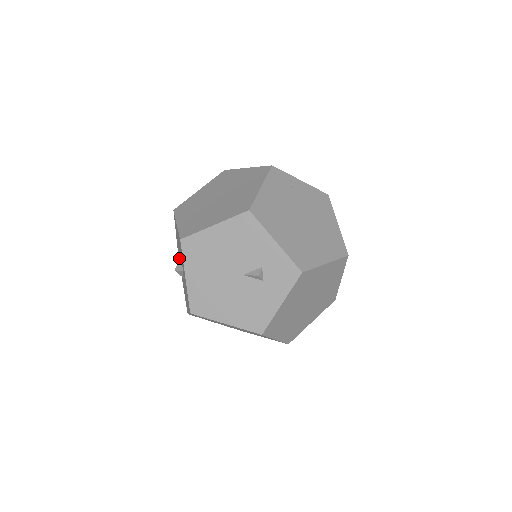
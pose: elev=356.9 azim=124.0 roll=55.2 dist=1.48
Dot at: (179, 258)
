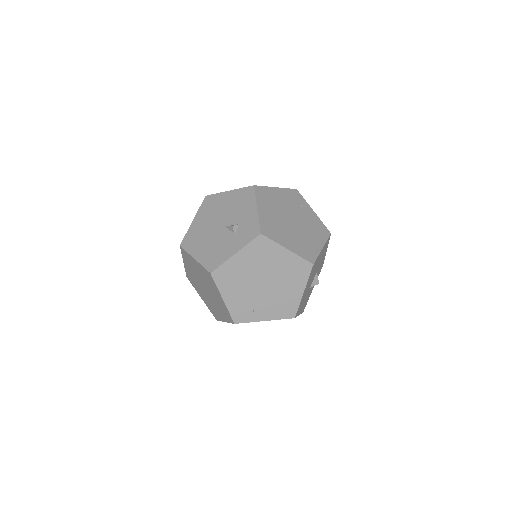
Dot at: occluded
